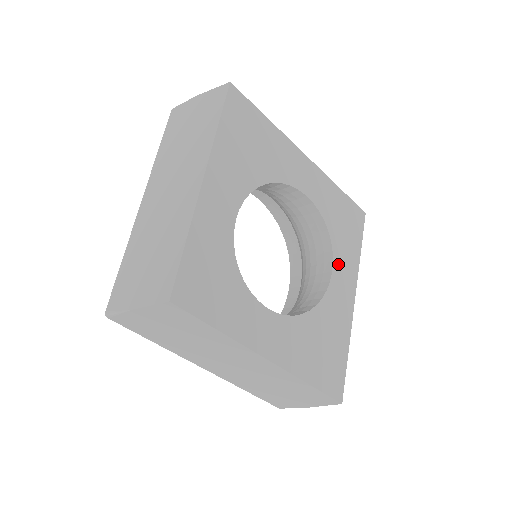
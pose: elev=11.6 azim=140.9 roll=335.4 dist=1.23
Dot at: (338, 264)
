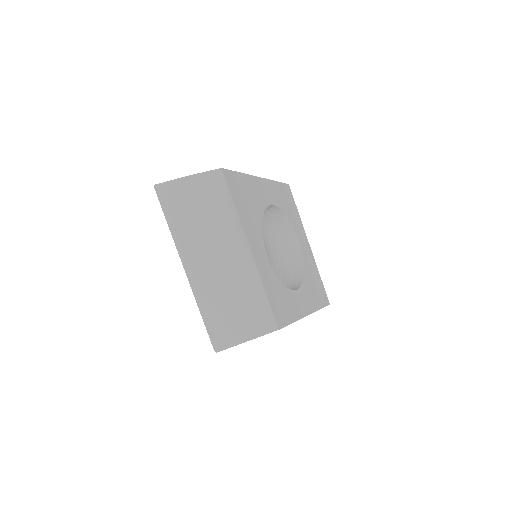
Dot at: (297, 232)
